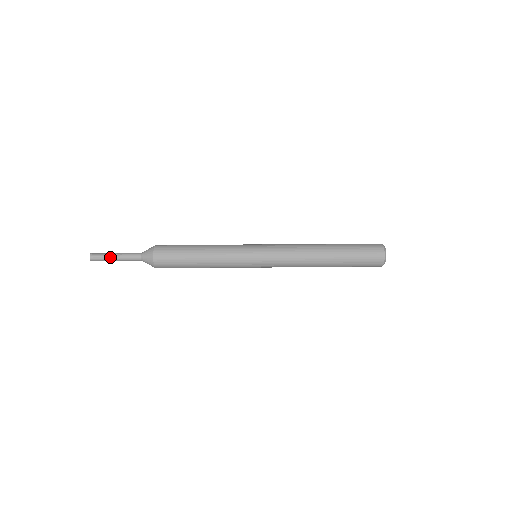
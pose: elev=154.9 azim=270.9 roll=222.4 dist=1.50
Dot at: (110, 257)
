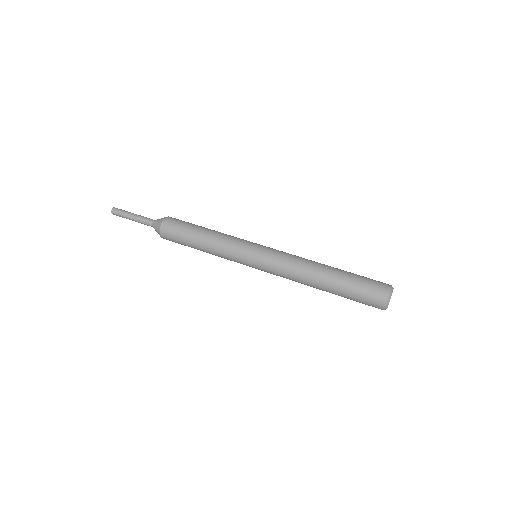
Dot at: (128, 215)
